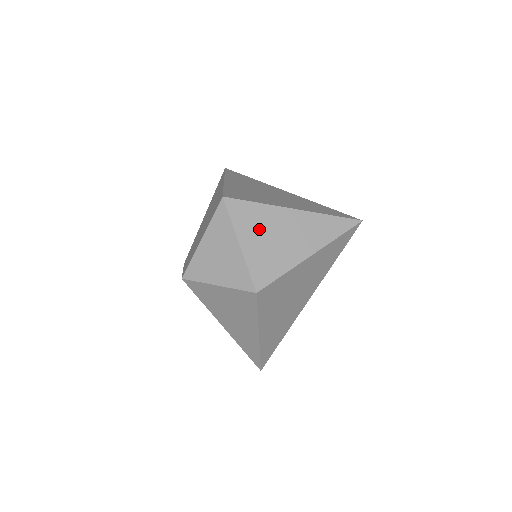
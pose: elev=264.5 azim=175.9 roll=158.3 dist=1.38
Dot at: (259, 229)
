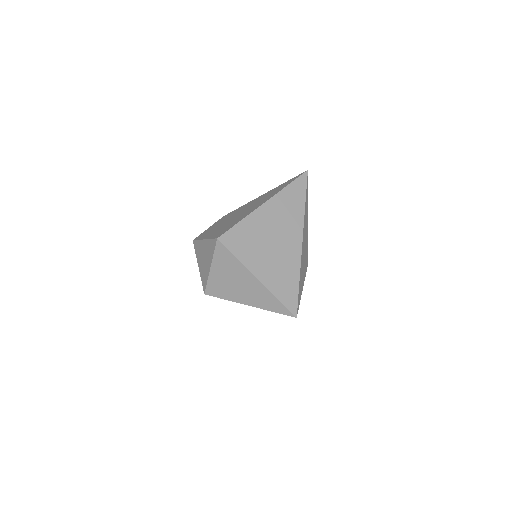
Dot at: (227, 270)
